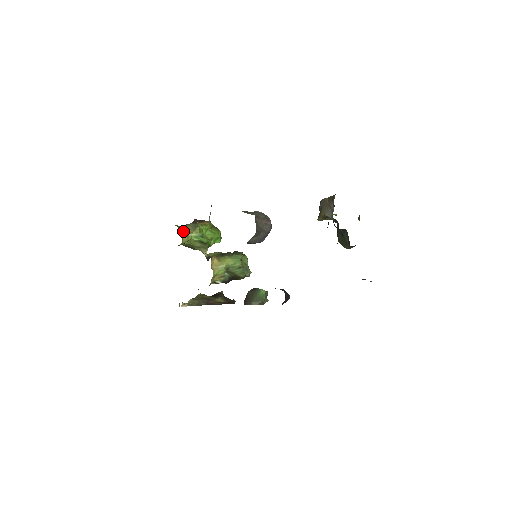
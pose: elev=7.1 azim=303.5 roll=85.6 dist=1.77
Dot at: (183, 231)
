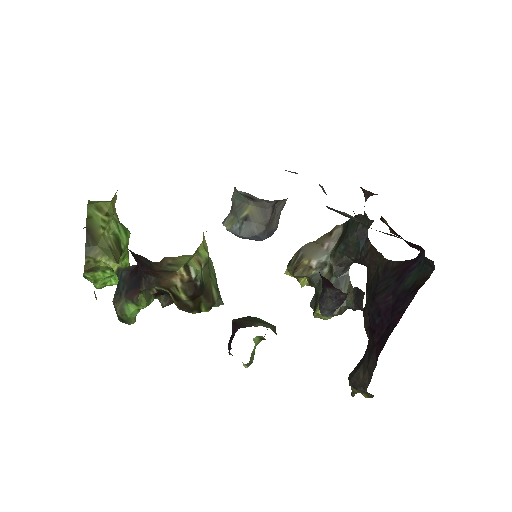
Dot at: occluded
